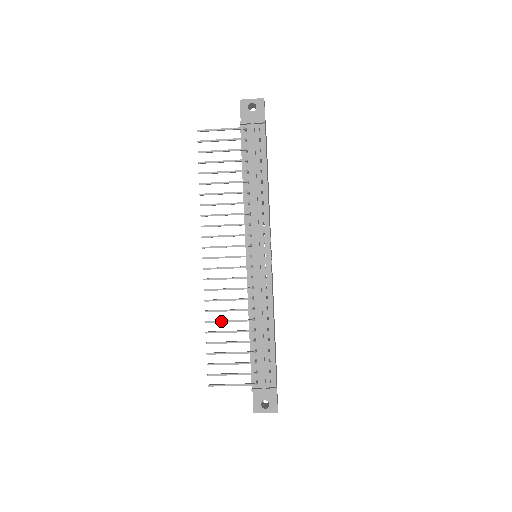
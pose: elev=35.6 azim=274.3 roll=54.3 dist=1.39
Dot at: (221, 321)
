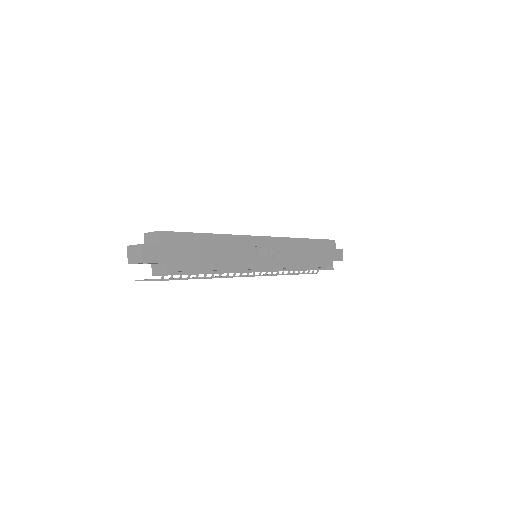
Dot at: occluded
